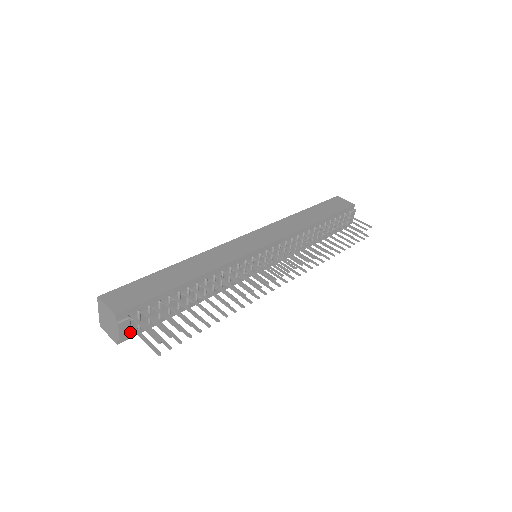
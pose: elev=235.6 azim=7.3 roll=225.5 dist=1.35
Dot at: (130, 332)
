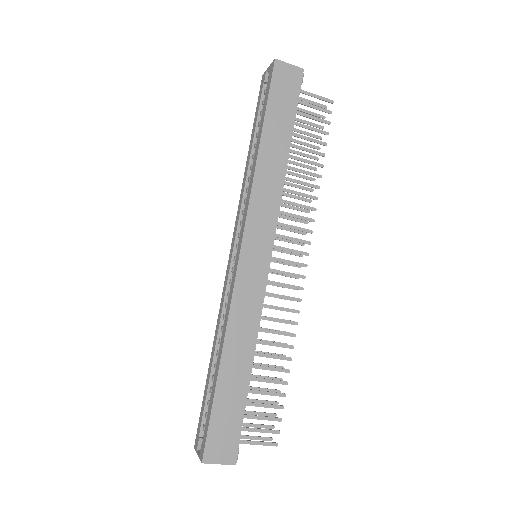
Dot at: occluded
